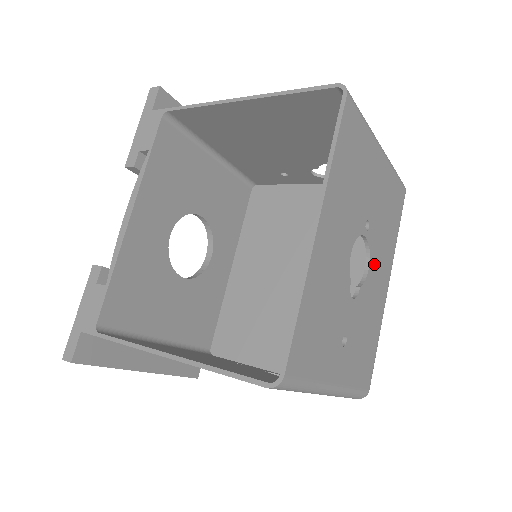
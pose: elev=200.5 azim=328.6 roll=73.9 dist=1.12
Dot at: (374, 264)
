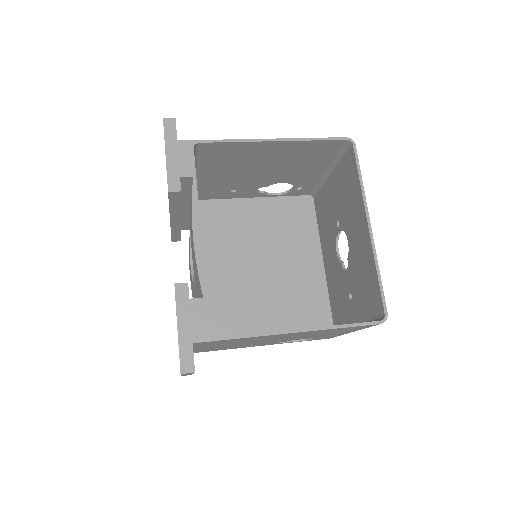
Dot at: occluded
